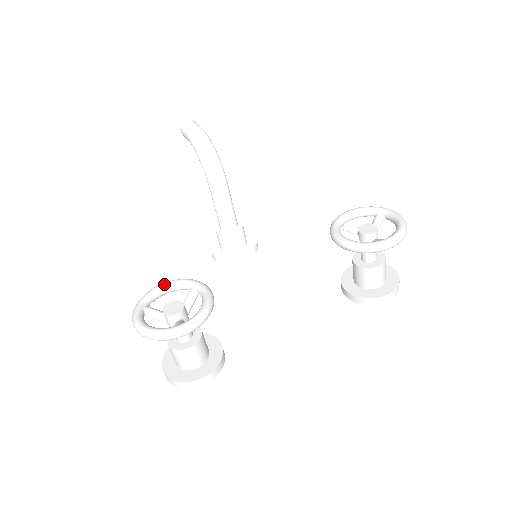
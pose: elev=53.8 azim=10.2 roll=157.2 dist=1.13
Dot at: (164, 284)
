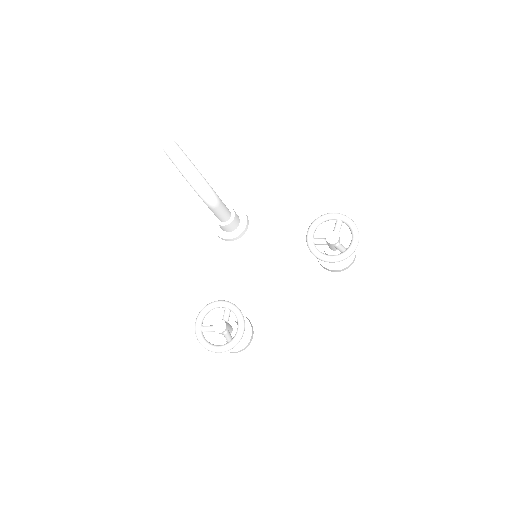
Dot at: (207, 308)
